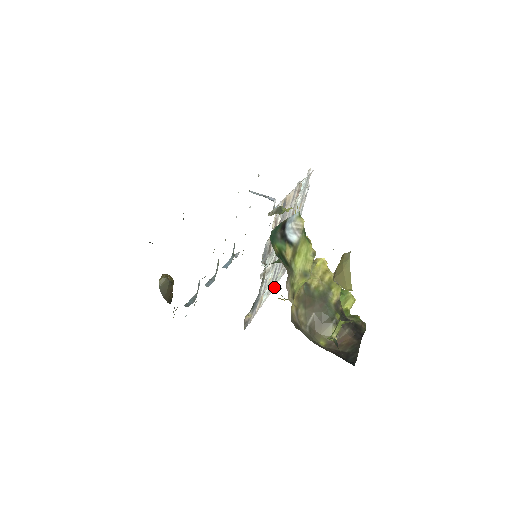
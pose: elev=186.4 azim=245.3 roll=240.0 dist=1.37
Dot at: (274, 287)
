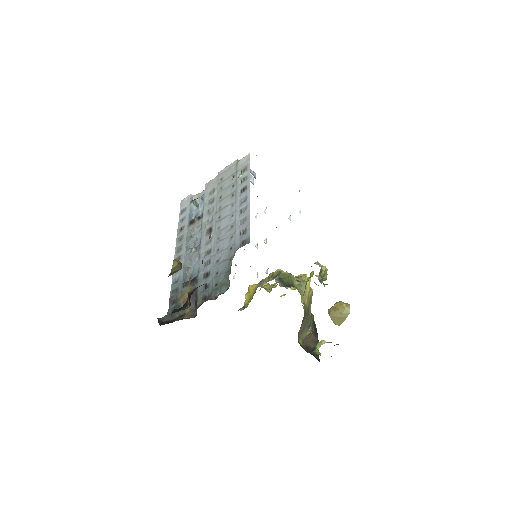
Dot at: occluded
